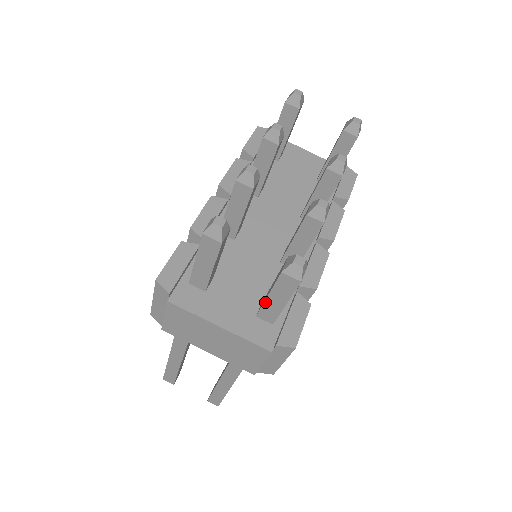
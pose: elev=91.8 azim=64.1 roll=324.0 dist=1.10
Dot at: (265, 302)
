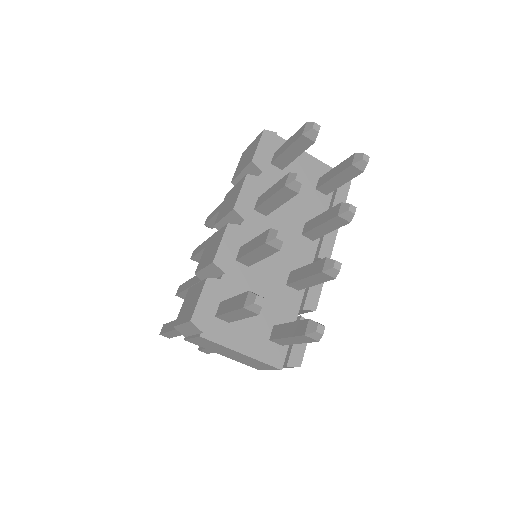
Dot at: (281, 339)
